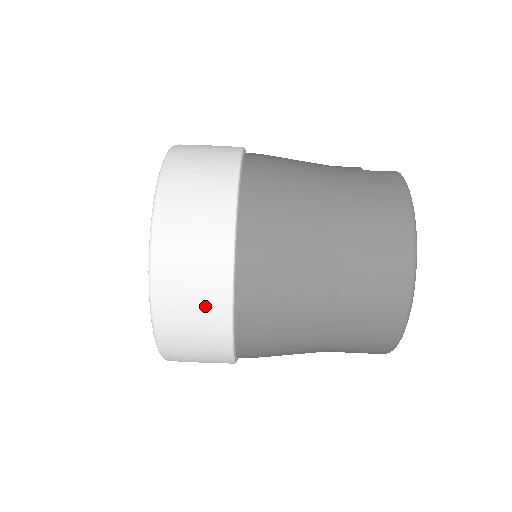
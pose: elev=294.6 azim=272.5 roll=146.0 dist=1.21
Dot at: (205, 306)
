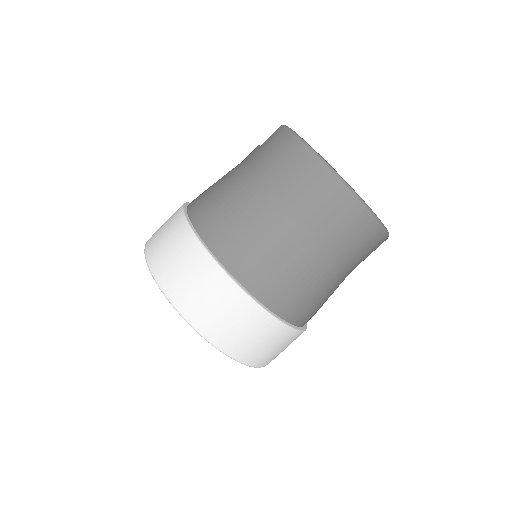
Dot at: (243, 319)
